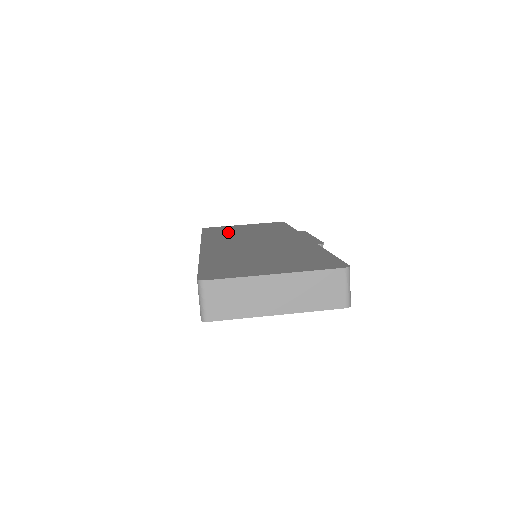
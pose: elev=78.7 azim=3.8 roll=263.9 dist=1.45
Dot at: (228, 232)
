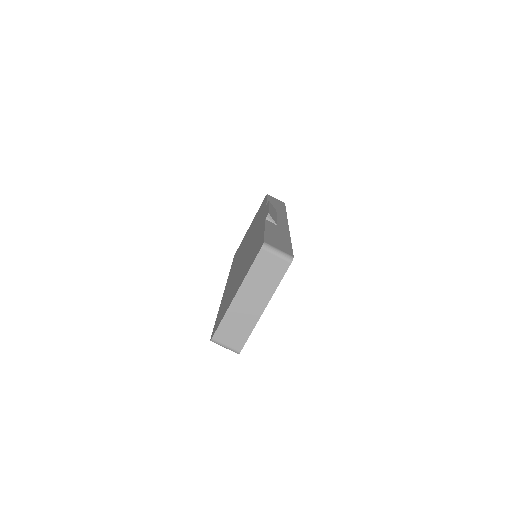
Dot at: (240, 249)
